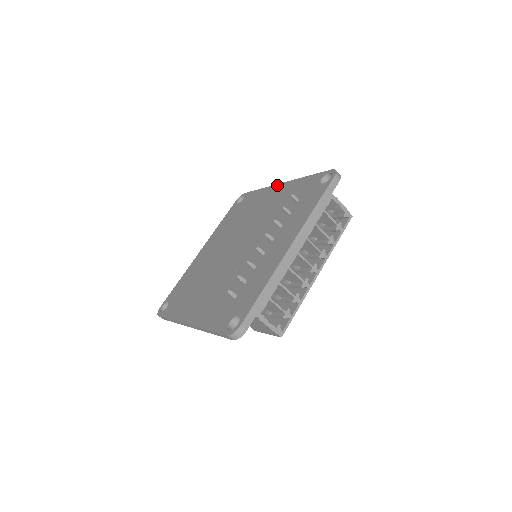
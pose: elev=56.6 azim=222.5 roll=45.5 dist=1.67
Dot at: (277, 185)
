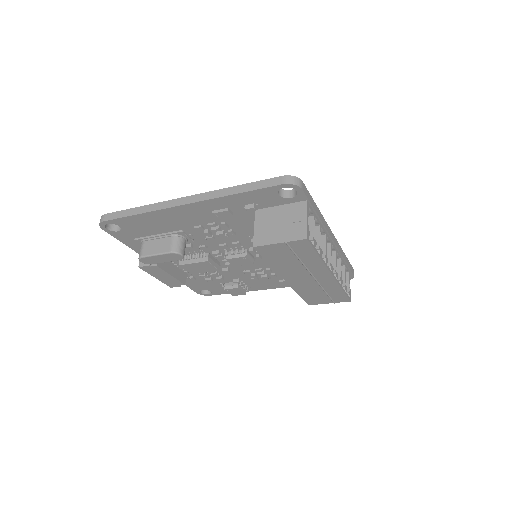
Dot at: occluded
